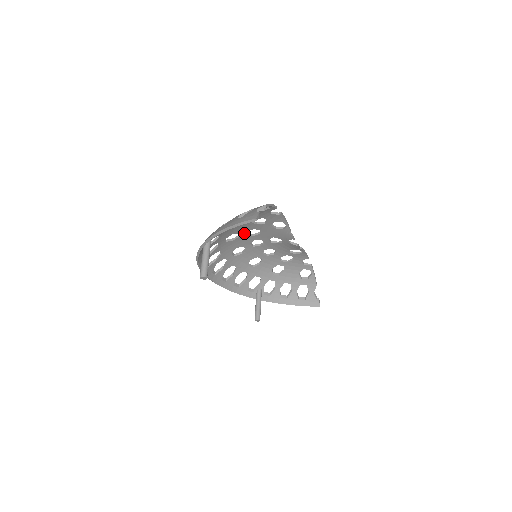
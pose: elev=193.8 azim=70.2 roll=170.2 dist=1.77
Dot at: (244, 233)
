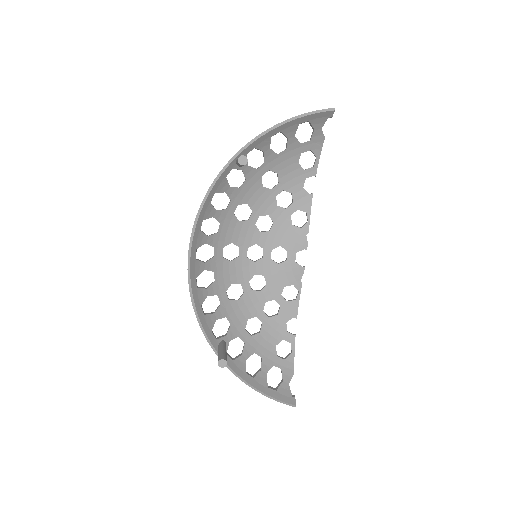
Dot at: (255, 217)
